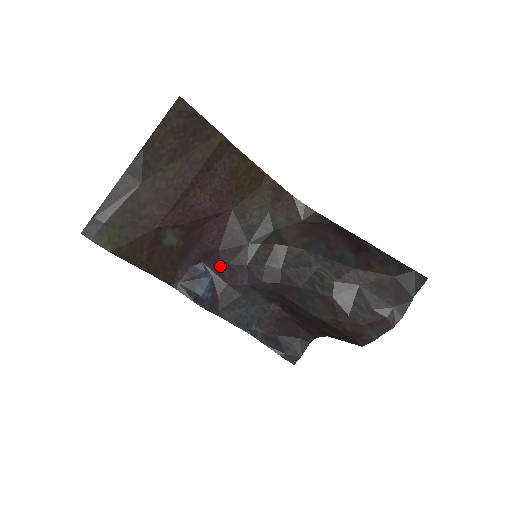
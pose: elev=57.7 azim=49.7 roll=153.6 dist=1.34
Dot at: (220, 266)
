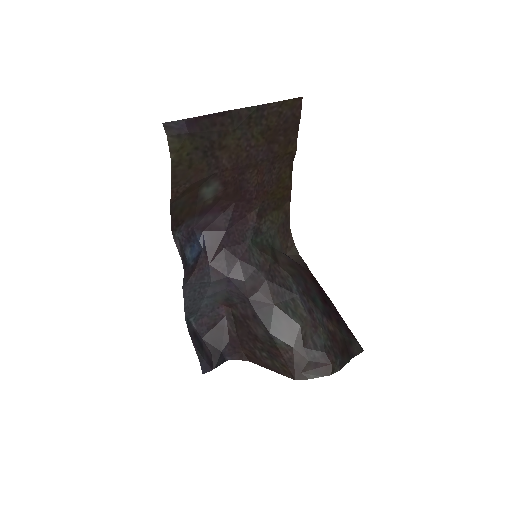
Dot at: (216, 245)
